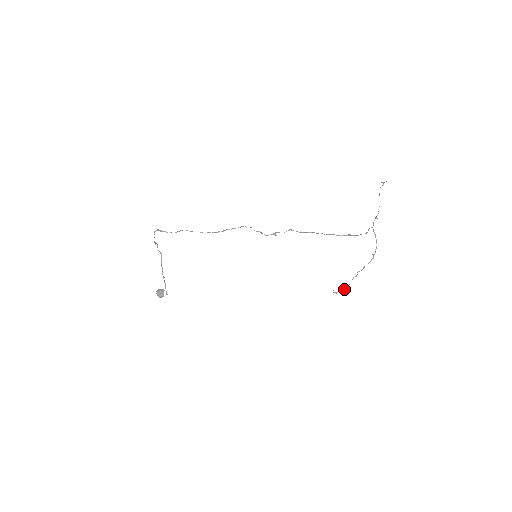
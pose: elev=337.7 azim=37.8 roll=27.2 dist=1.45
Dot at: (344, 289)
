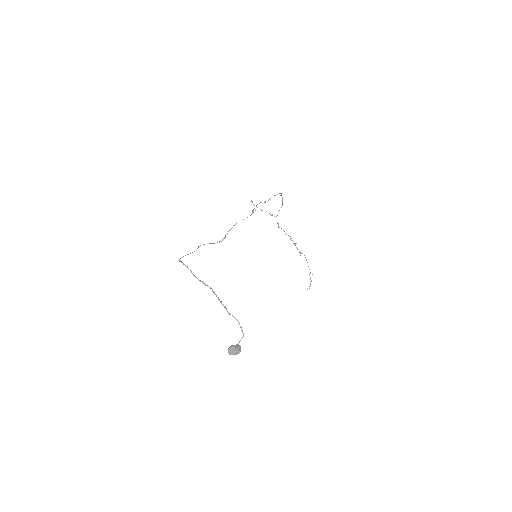
Dot at: (310, 273)
